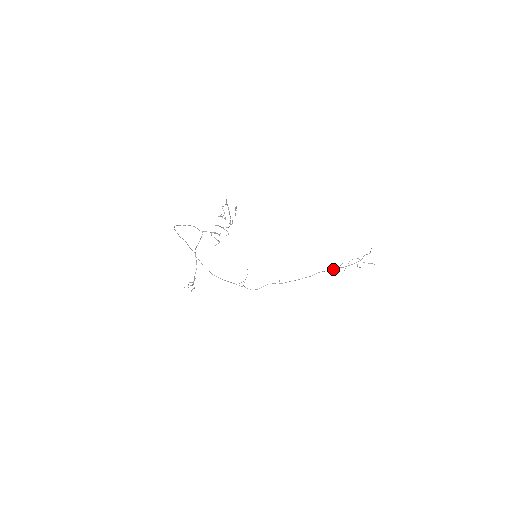
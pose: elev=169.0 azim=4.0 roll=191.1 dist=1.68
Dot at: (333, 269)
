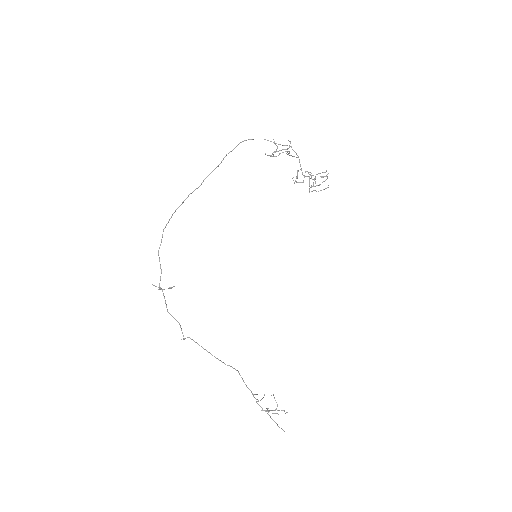
Dot at: occluded
